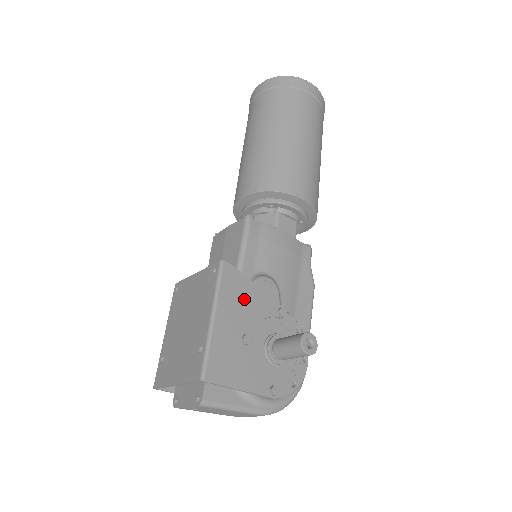
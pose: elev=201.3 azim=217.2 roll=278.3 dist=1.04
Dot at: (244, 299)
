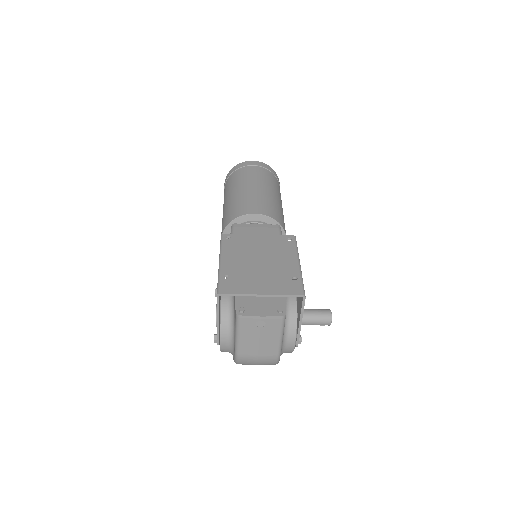
Dot at: occluded
